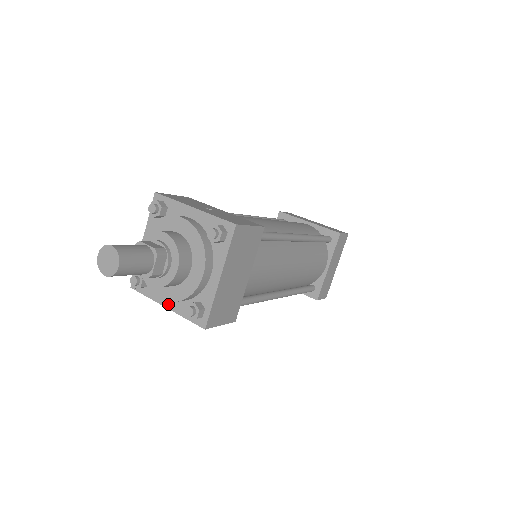
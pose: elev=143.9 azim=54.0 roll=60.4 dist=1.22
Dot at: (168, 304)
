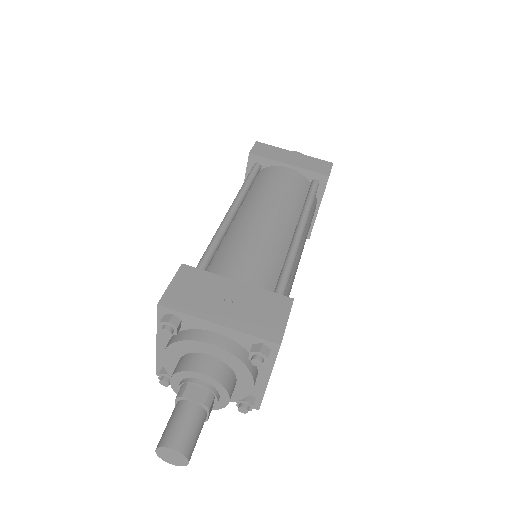
Dot at: occluded
